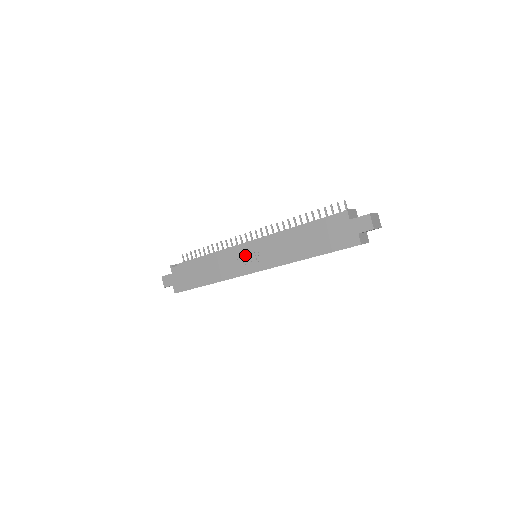
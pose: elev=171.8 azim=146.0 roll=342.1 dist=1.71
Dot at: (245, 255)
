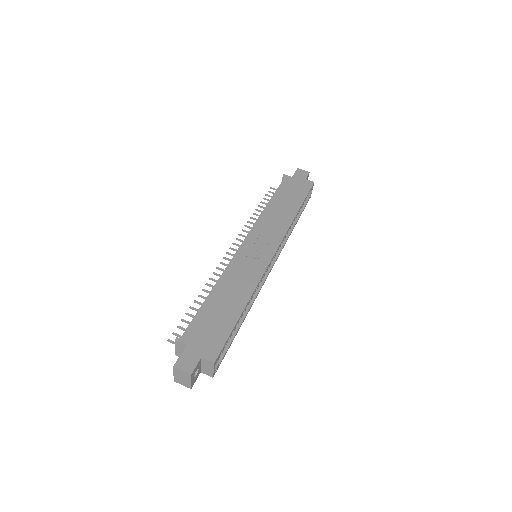
Dot at: (251, 250)
